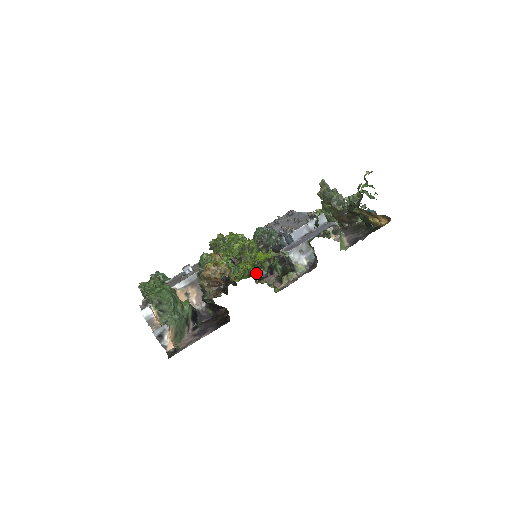
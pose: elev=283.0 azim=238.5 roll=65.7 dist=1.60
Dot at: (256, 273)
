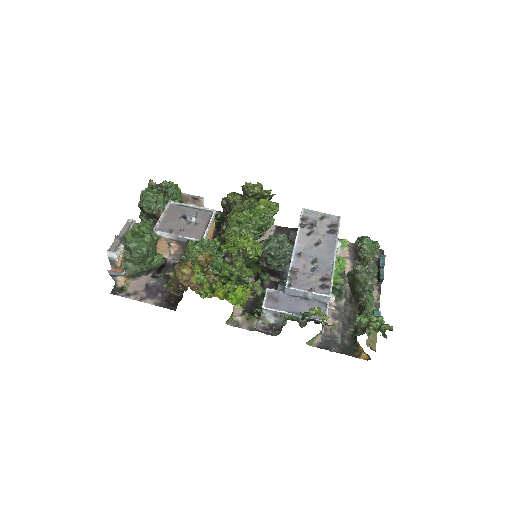
Dot at: occluded
